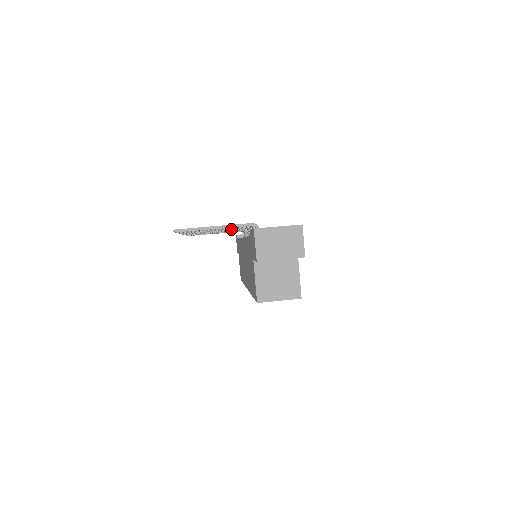
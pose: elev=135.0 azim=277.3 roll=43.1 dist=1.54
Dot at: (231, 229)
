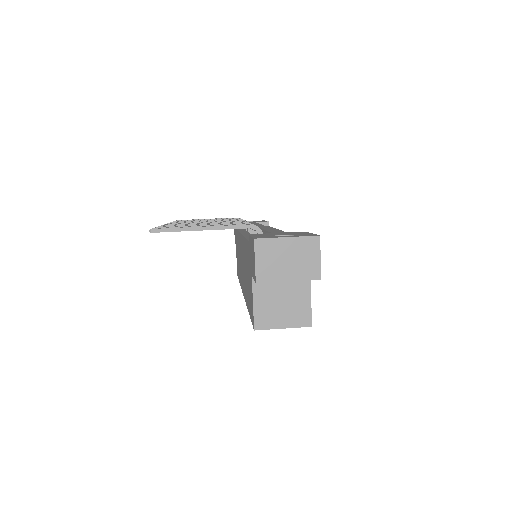
Dot at: occluded
